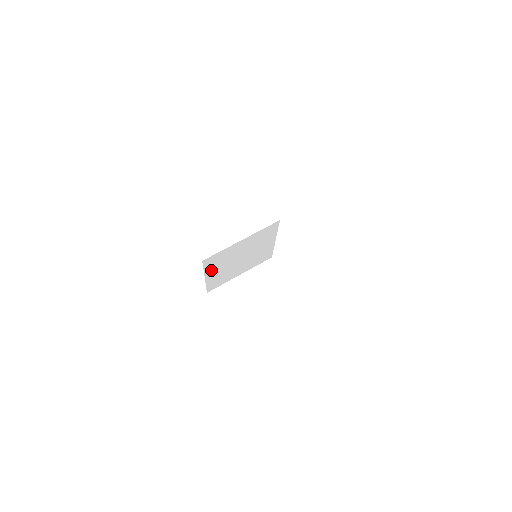
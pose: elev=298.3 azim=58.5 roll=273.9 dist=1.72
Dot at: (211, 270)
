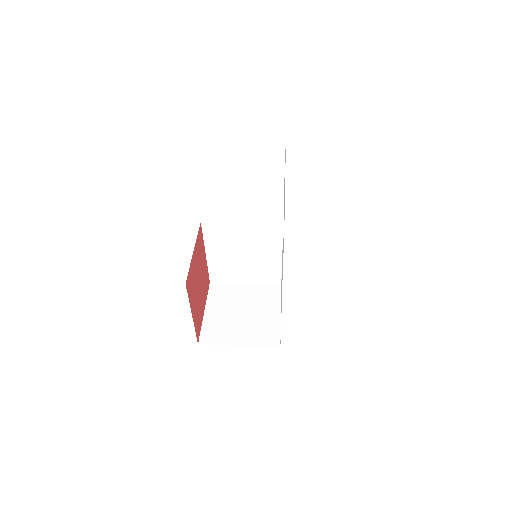
Dot at: (212, 246)
